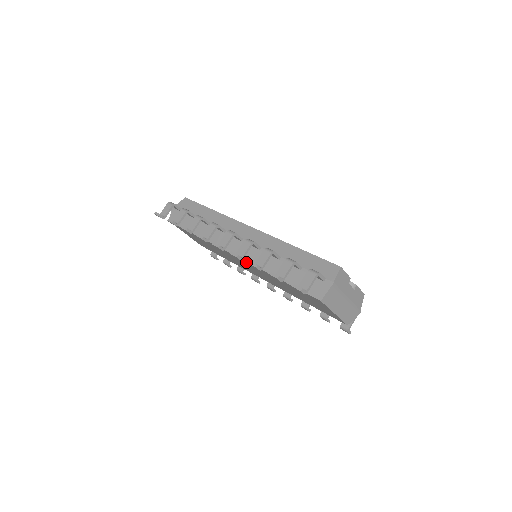
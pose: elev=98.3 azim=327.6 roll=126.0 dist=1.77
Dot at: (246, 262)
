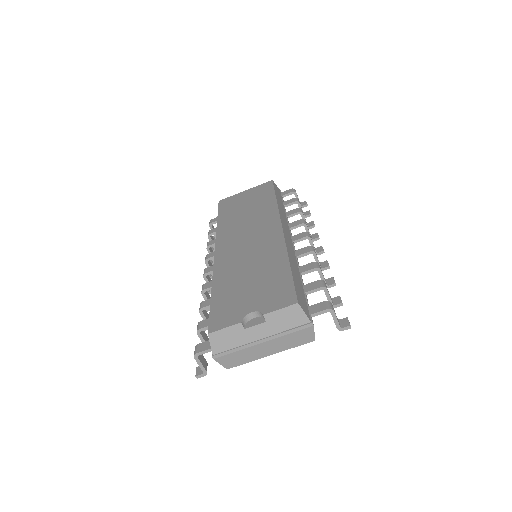
Dot at: occluded
